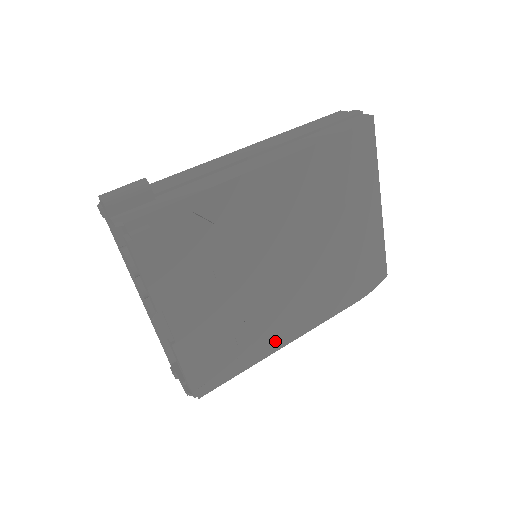
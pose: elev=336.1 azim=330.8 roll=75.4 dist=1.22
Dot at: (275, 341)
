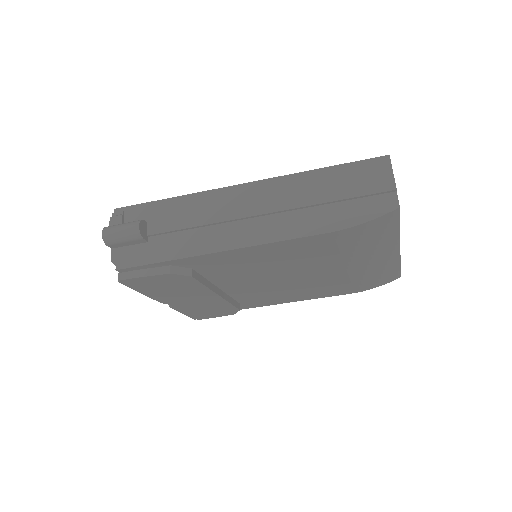
Dot at: (265, 303)
